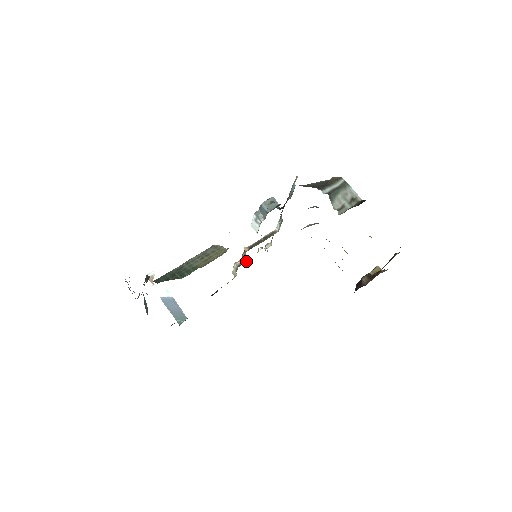
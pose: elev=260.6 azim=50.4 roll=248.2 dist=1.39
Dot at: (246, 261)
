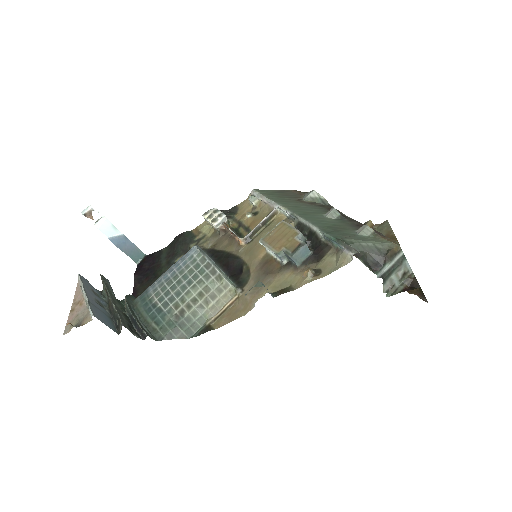
Dot at: (228, 223)
